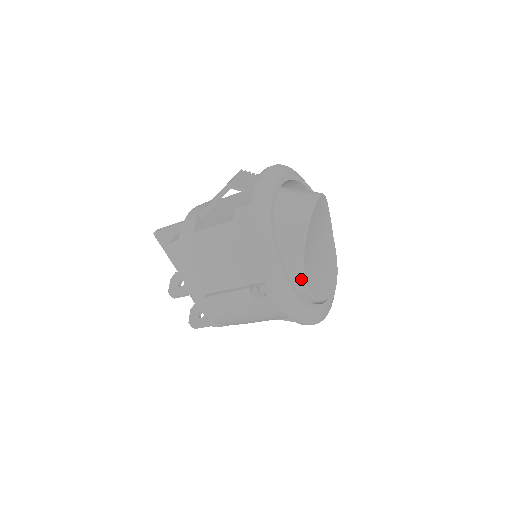
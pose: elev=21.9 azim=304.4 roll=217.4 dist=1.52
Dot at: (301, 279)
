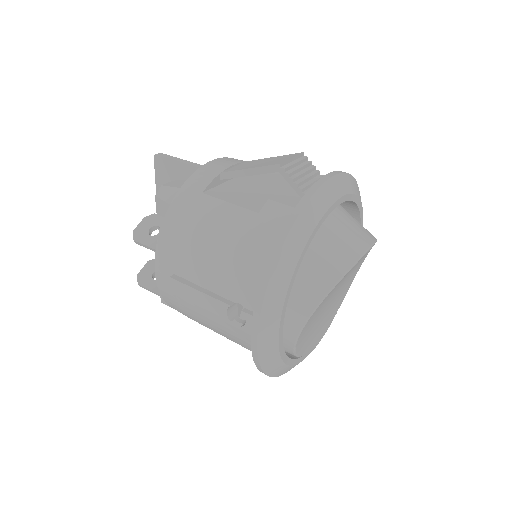
Dot at: (295, 330)
